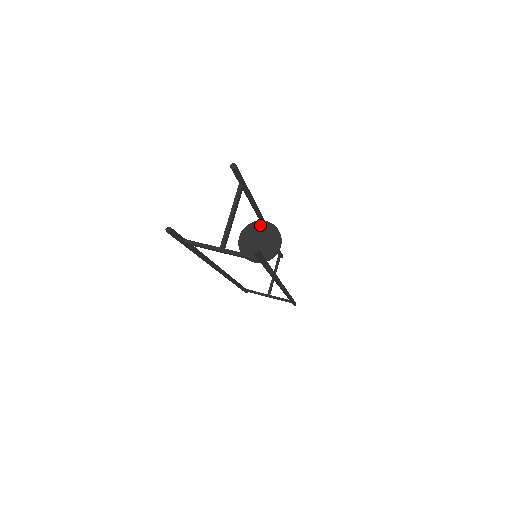
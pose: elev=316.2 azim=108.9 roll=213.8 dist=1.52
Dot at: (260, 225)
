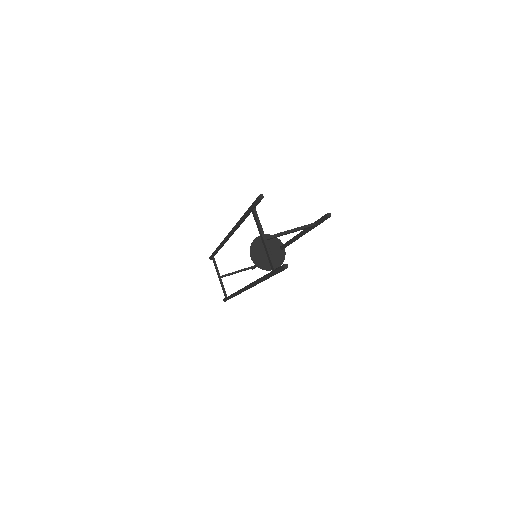
Dot at: (279, 245)
